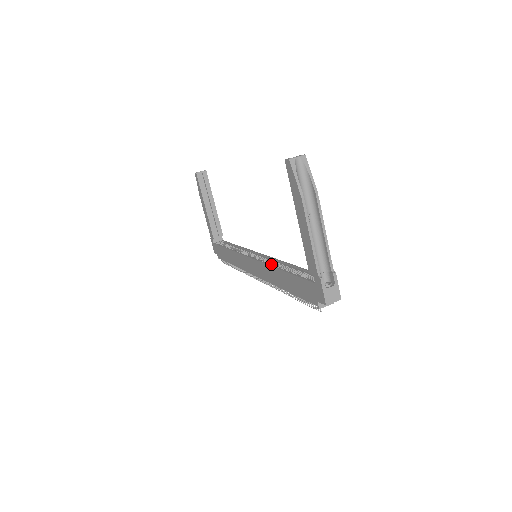
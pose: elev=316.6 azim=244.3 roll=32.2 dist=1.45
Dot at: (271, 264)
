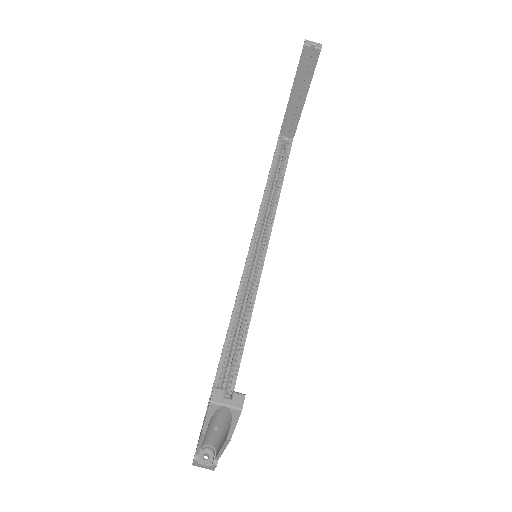
Dot at: (240, 307)
